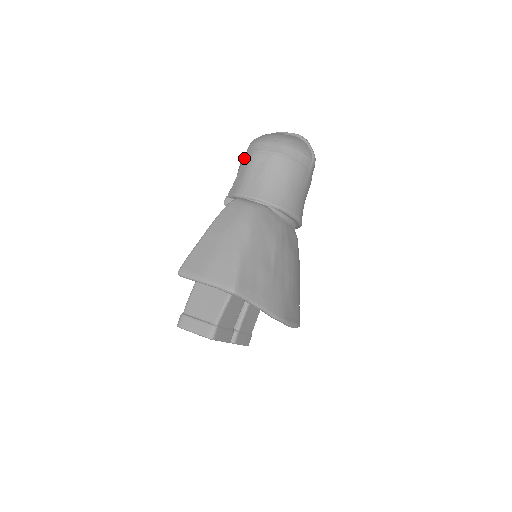
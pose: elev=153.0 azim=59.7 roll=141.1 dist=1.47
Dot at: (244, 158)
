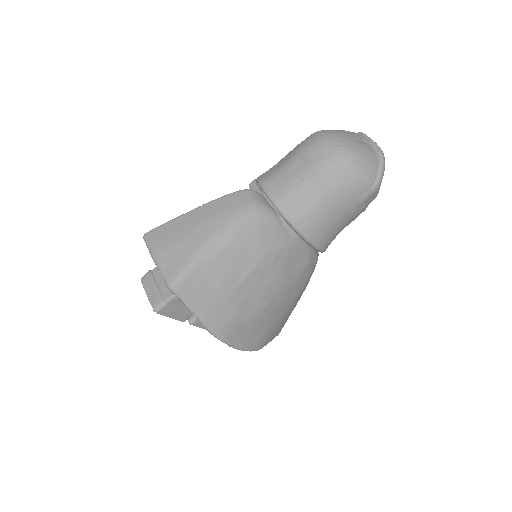
Dot at: (296, 147)
